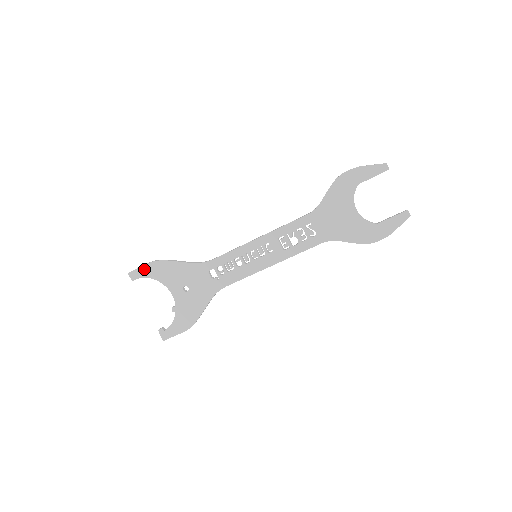
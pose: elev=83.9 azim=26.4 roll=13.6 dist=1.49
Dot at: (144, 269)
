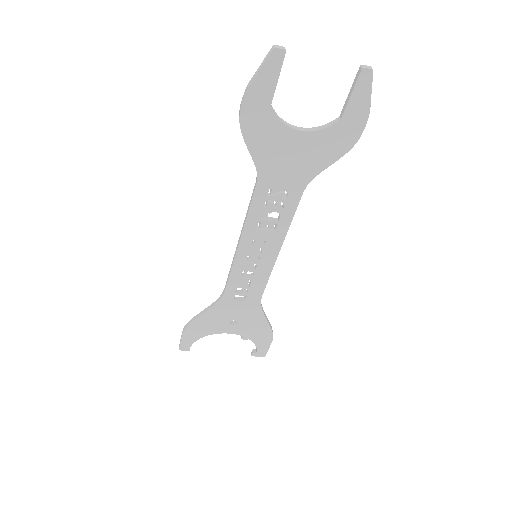
Dot at: (185, 339)
